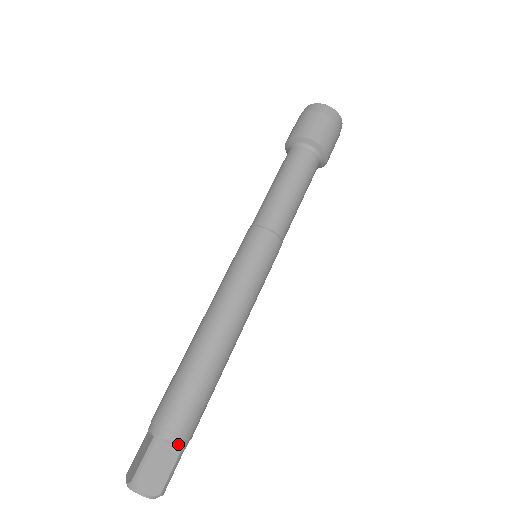
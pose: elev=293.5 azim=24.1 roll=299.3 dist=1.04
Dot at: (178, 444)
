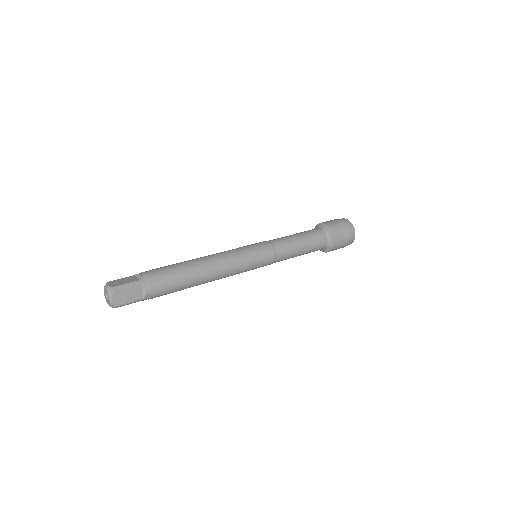
Dot at: (146, 295)
